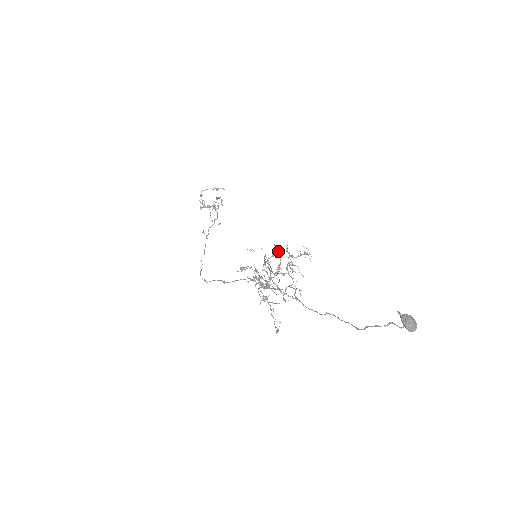
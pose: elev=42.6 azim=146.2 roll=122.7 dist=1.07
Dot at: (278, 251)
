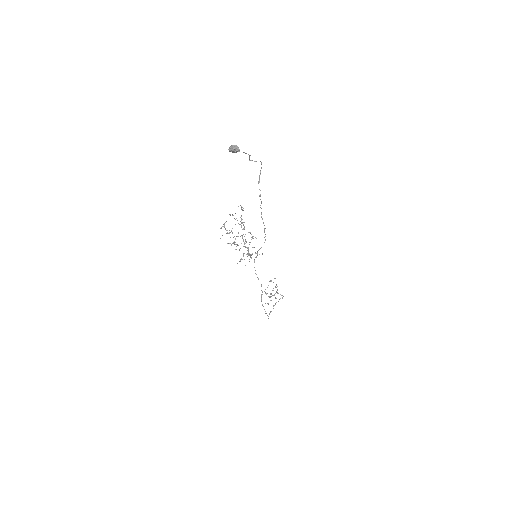
Dot at: occluded
